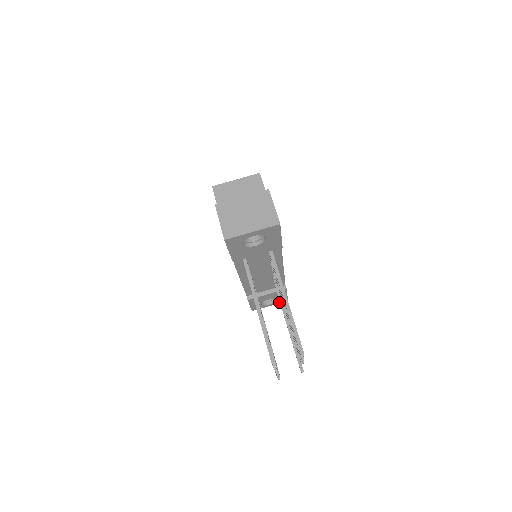
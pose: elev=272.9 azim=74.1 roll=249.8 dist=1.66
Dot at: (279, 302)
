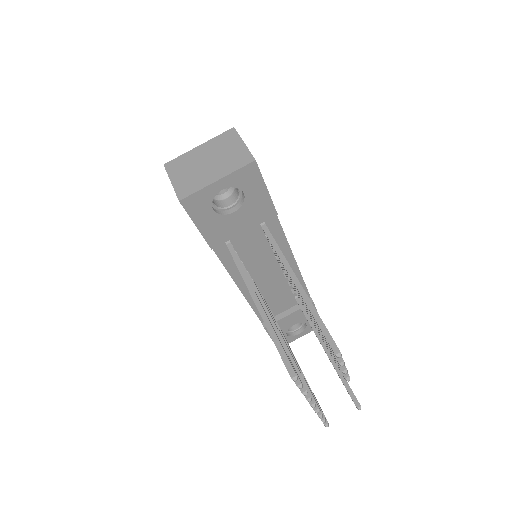
Dot at: (311, 329)
